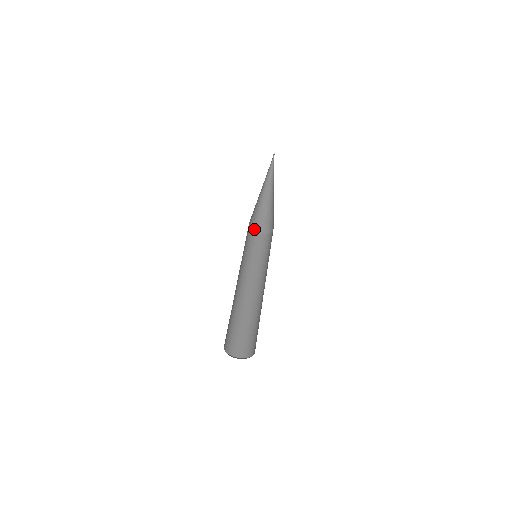
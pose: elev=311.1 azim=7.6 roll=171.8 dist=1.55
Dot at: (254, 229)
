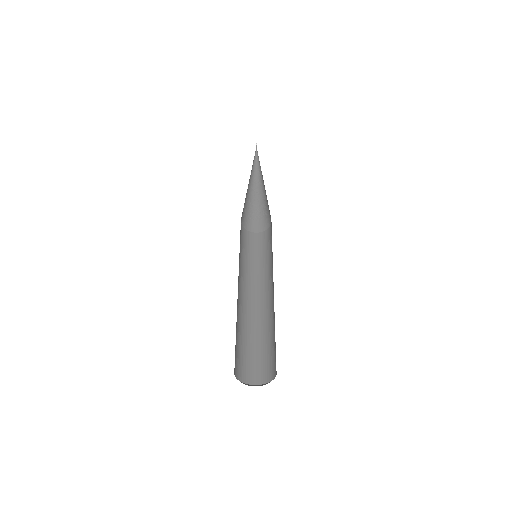
Dot at: (253, 230)
